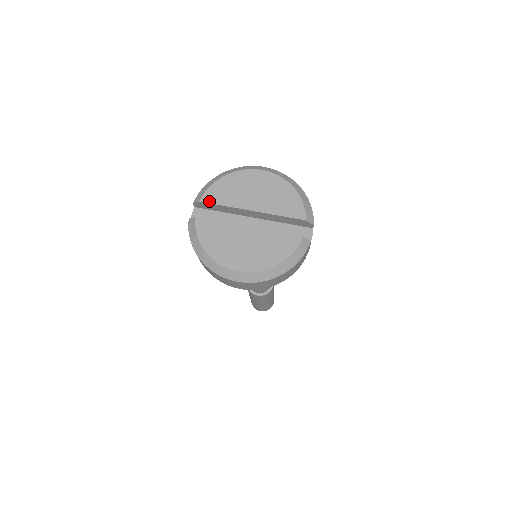
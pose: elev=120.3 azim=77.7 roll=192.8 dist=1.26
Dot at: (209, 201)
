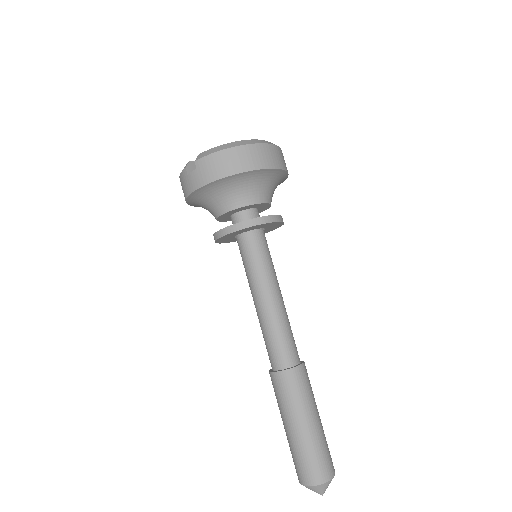
Dot at: occluded
